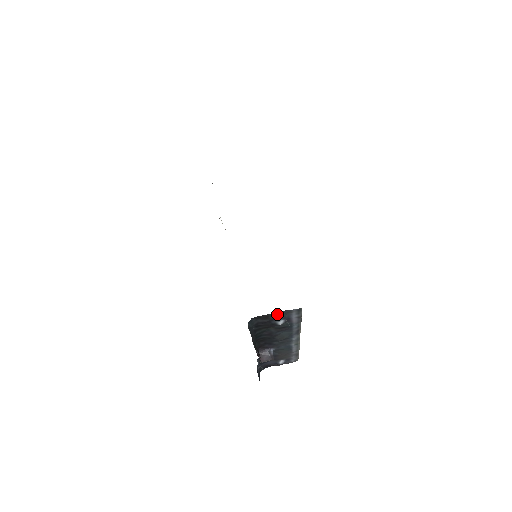
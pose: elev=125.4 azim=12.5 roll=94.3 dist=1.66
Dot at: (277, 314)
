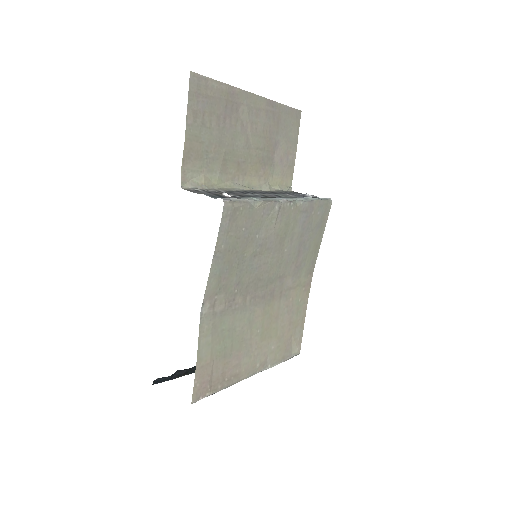
Dot at: occluded
